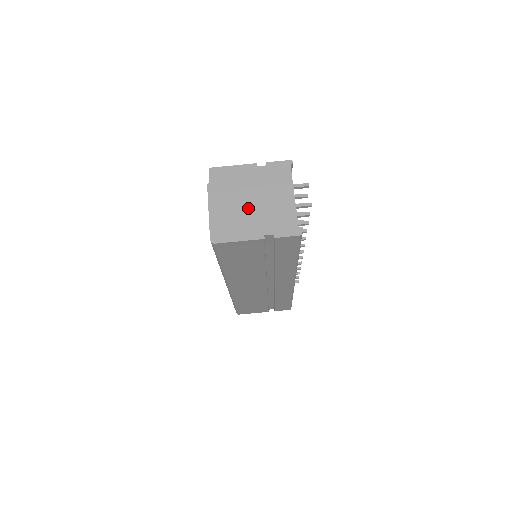
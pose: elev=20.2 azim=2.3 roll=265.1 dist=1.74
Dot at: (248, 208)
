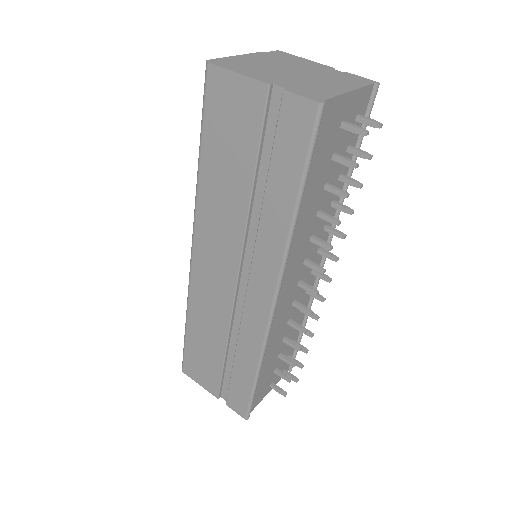
Dot at: (283, 71)
